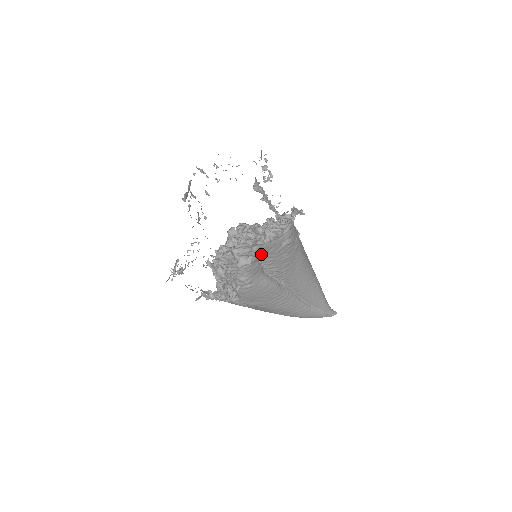
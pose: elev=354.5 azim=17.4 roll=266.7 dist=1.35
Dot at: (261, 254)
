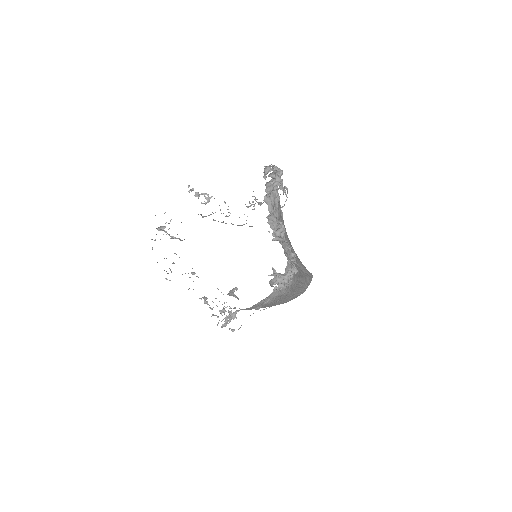
Dot at: occluded
